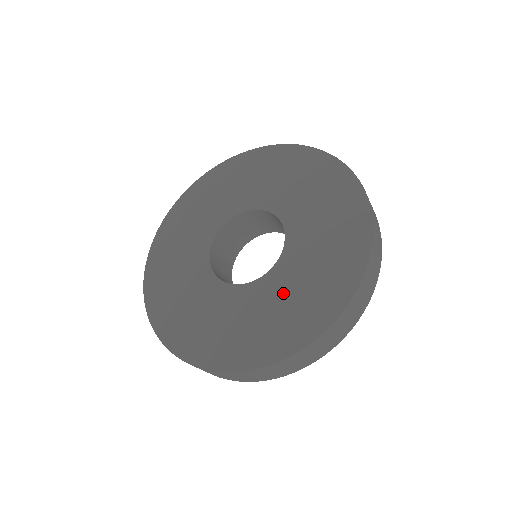
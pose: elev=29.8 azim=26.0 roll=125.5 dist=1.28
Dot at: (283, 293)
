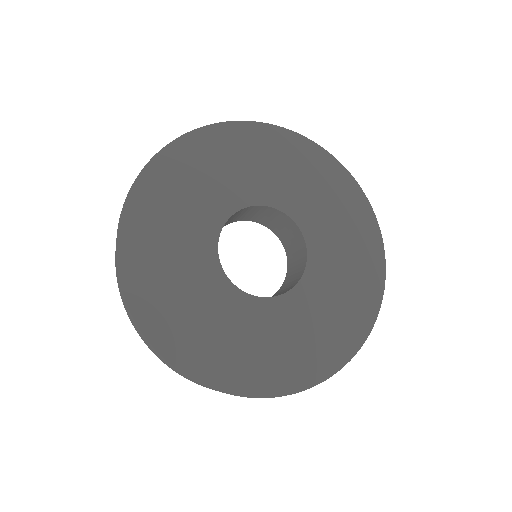
Dot at: (278, 330)
